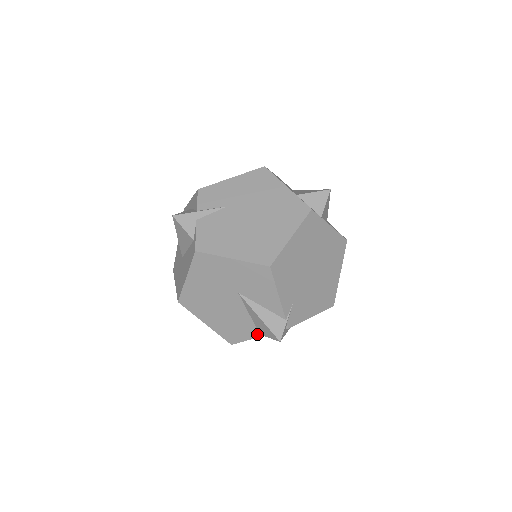
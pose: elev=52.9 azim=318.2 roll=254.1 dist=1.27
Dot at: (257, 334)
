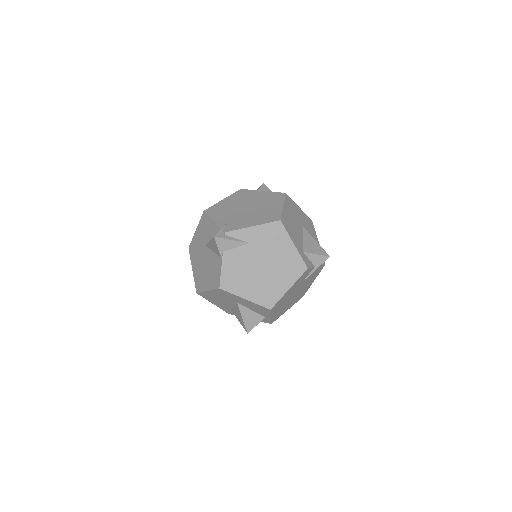
Dot at: (221, 260)
